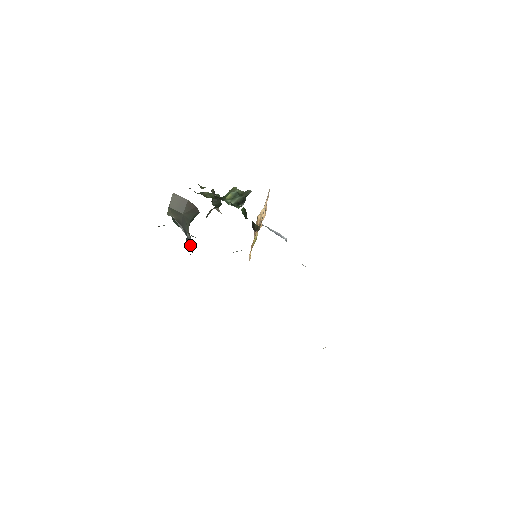
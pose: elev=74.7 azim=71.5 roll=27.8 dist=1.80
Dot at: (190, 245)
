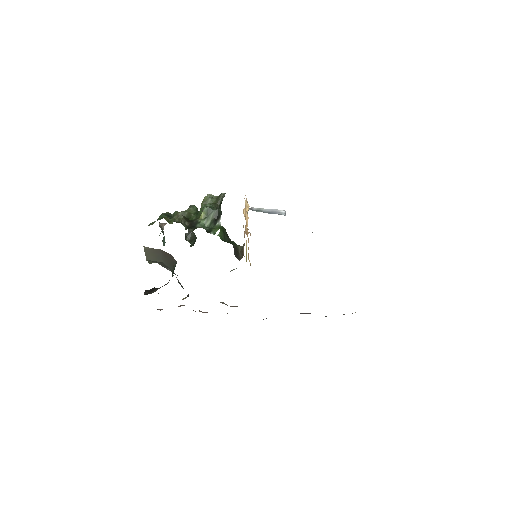
Dot at: occluded
